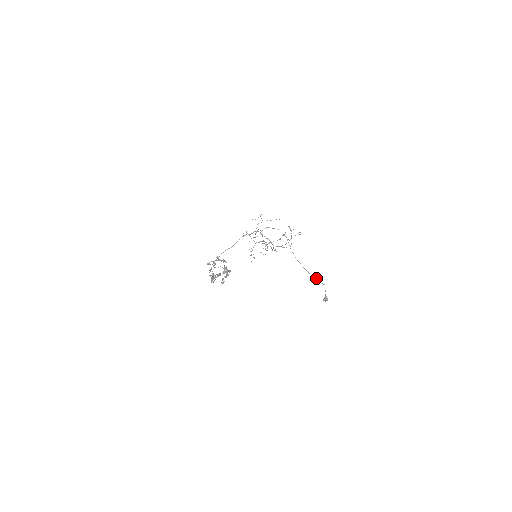
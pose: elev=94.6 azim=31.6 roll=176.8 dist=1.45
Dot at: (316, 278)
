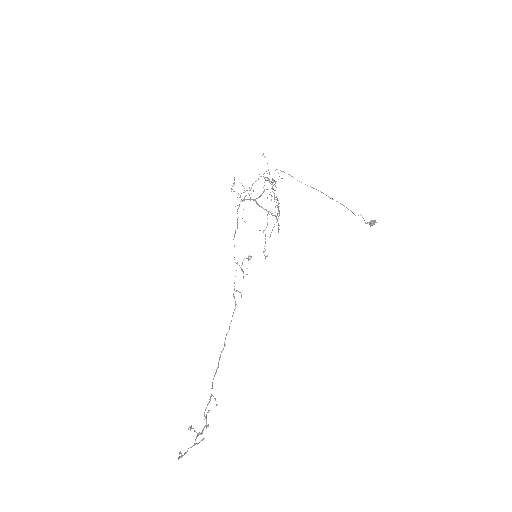
Dot at: occluded
